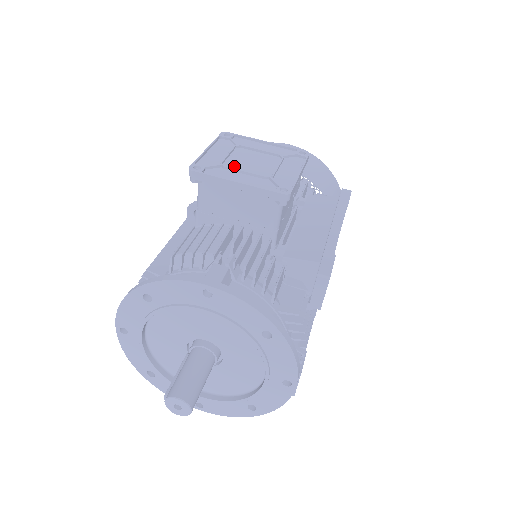
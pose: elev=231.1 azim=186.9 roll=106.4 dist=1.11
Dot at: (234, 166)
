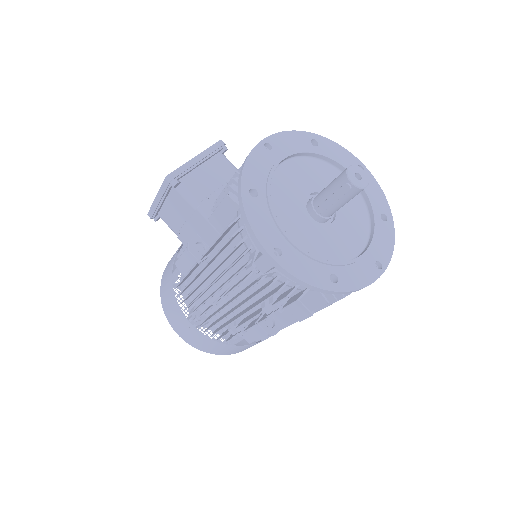
Dot at: occluded
